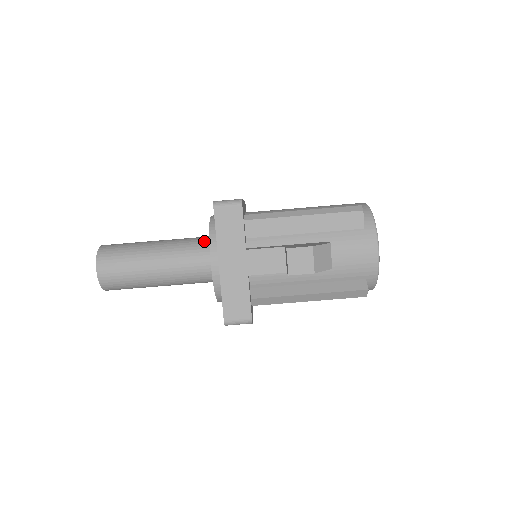
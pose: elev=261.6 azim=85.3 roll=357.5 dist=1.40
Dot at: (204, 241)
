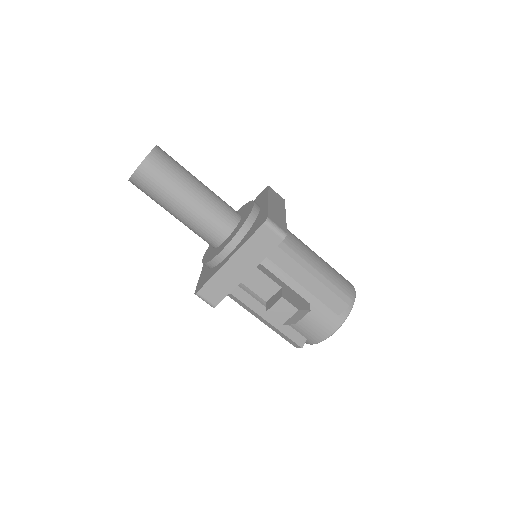
Dot at: (233, 219)
